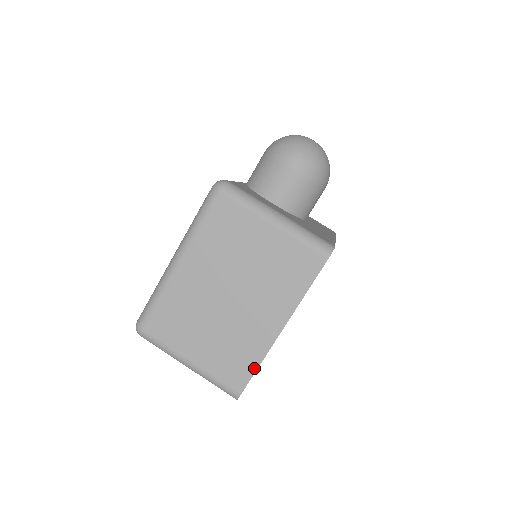
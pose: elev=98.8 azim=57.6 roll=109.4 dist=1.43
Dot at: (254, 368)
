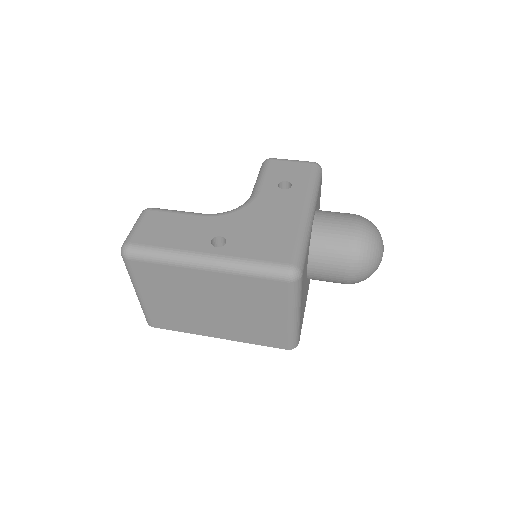
Dot at: (178, 330)
